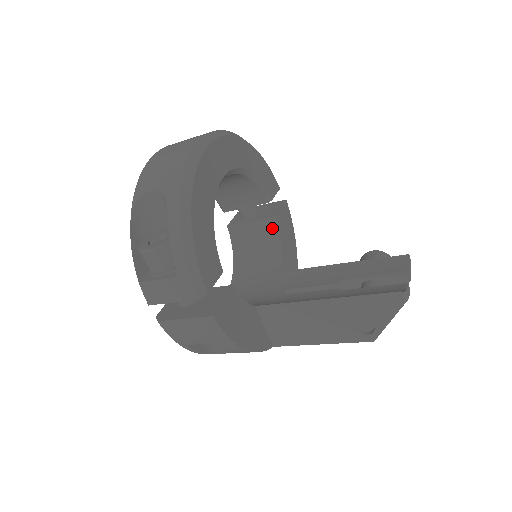
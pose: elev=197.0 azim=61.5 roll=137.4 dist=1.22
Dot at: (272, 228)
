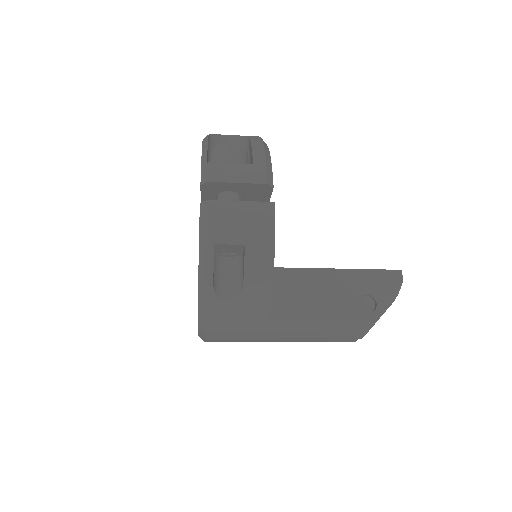
Dot at: occluded
